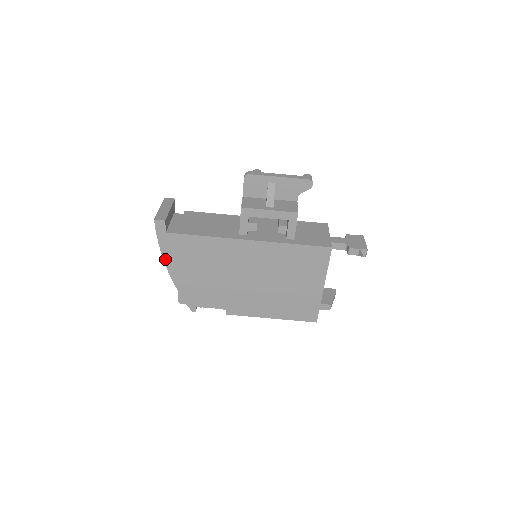
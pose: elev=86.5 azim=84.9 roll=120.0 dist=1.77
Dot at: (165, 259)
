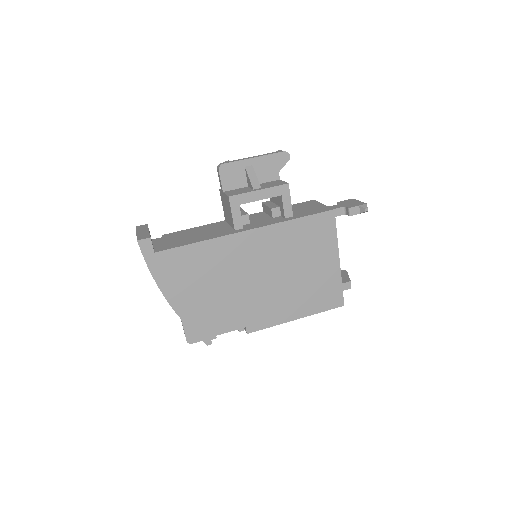
Dot at: (161, 287)
